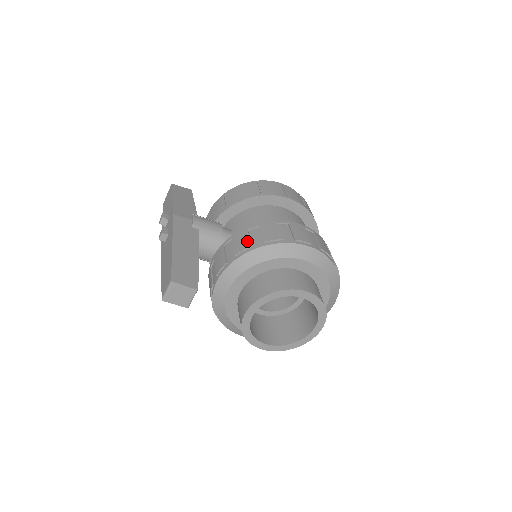
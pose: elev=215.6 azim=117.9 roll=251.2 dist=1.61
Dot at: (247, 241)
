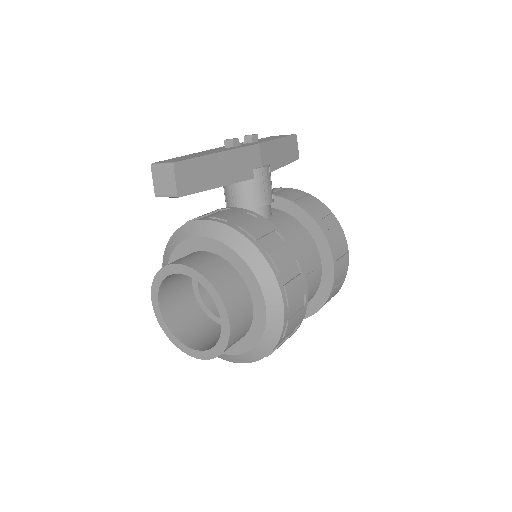
Dot at: (261, 233)
